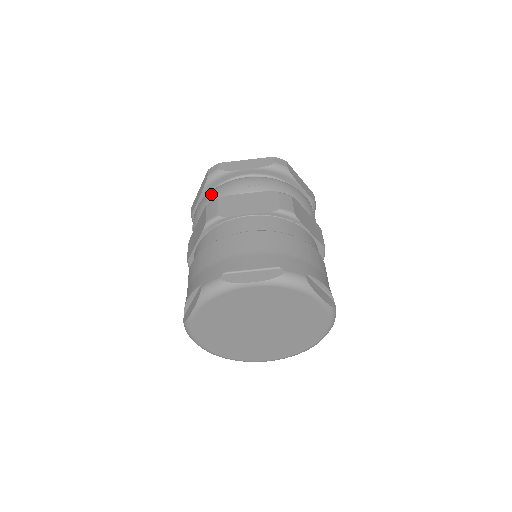
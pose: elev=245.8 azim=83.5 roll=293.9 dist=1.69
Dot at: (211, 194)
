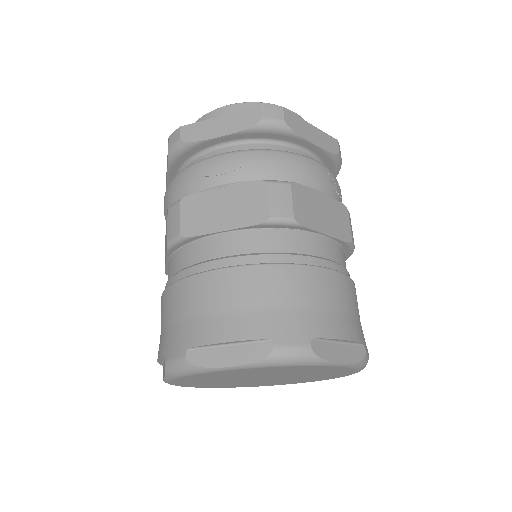
Dot at: (174, 184)
